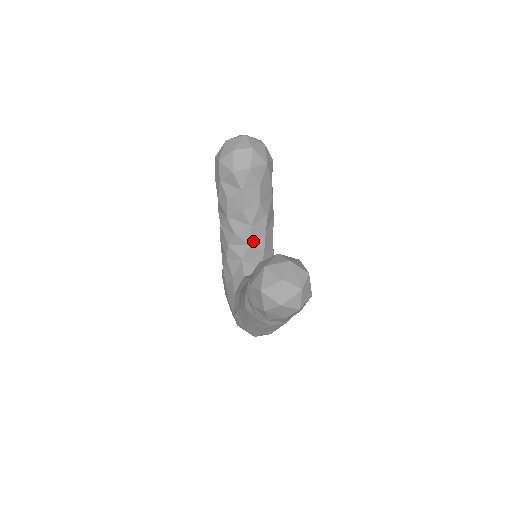
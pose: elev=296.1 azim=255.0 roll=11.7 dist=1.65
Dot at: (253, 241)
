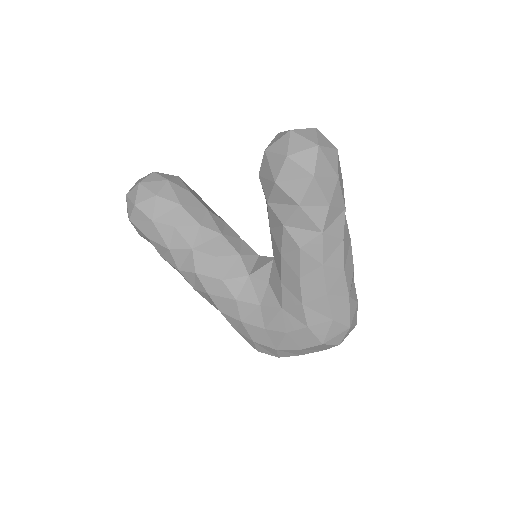
Dot at: (238, 250)
